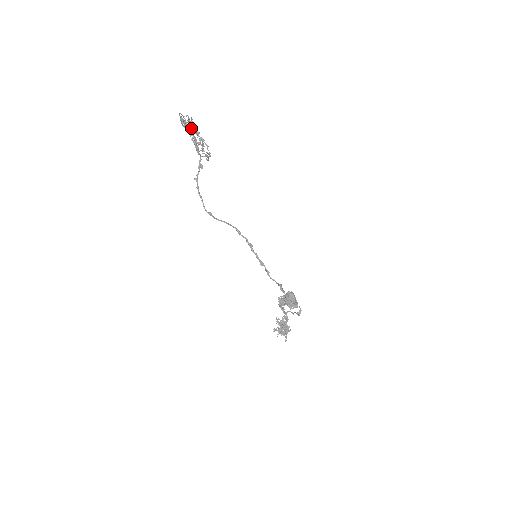
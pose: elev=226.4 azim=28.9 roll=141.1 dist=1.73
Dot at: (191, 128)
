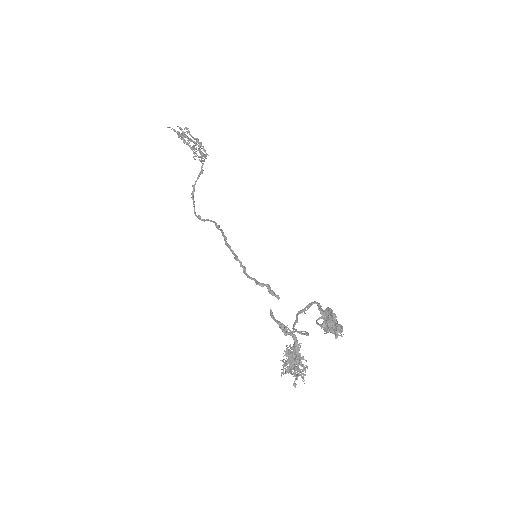
Dot at: (185, 137)
